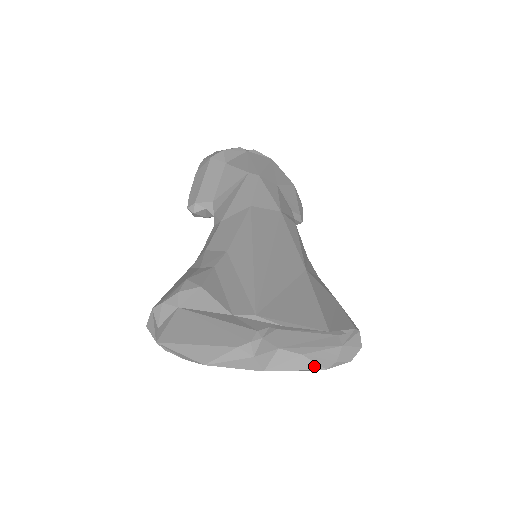
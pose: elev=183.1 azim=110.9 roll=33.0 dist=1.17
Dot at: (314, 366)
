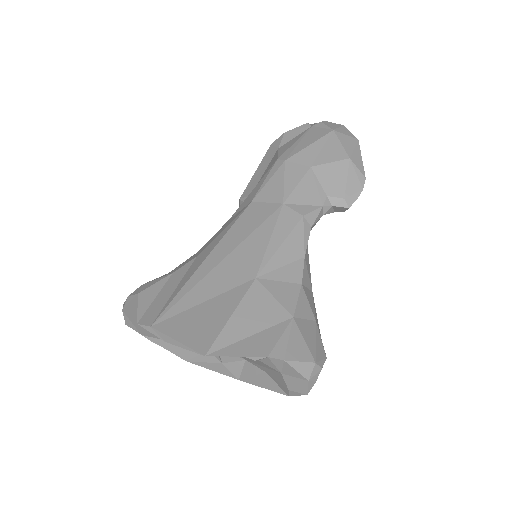
Dot at: (277, 388)
